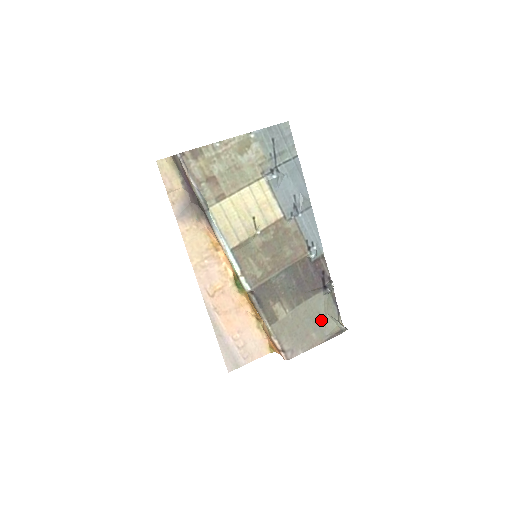
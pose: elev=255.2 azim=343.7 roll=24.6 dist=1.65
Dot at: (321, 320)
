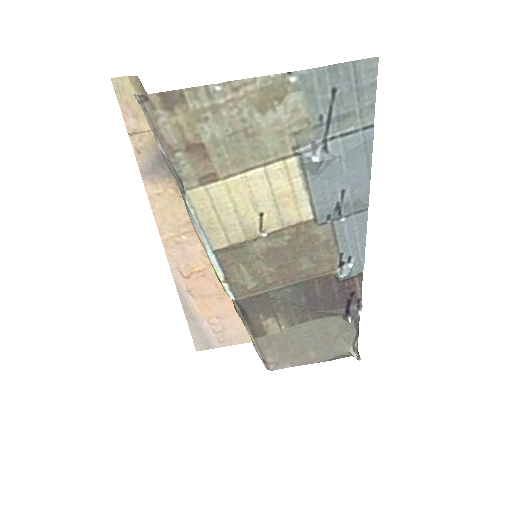
Dot at: (328, 341)
